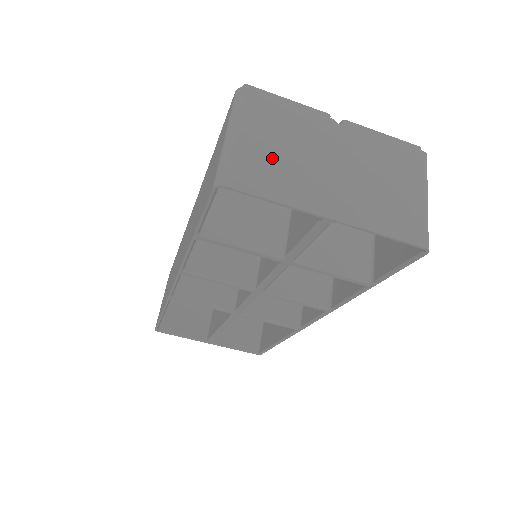
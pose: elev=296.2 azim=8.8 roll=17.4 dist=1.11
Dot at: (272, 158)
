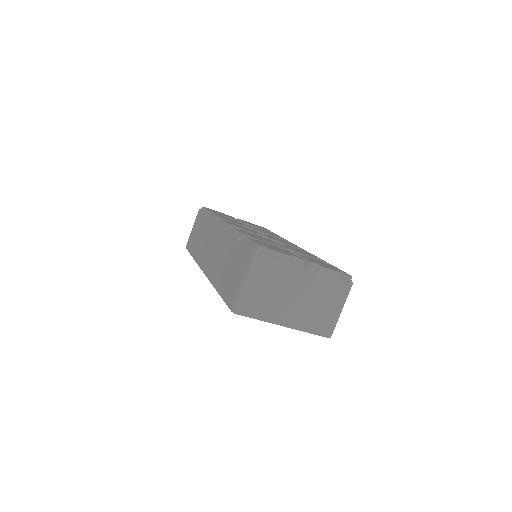
Dot at: (264, 297)
